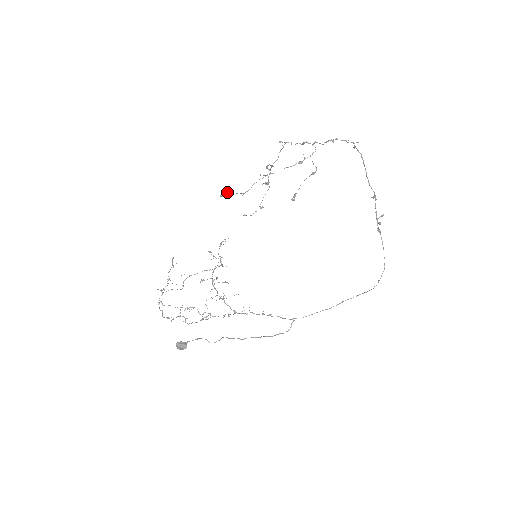
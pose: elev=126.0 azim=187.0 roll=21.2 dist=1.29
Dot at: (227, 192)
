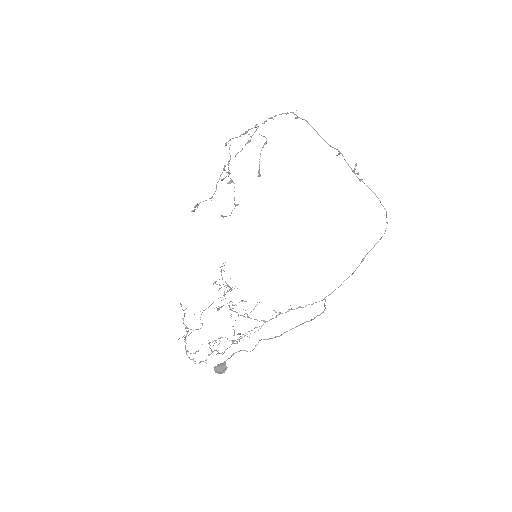
Dot at: (196, 205)
